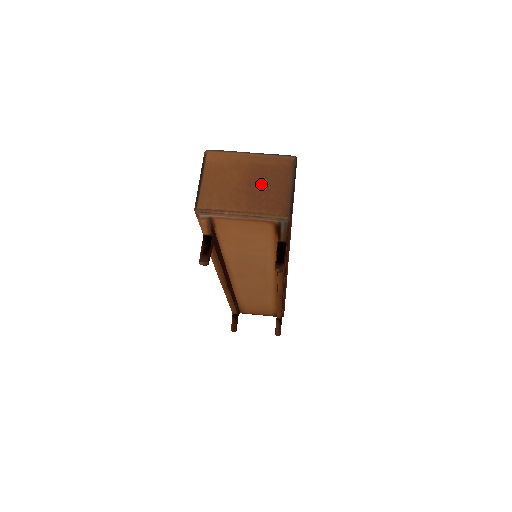
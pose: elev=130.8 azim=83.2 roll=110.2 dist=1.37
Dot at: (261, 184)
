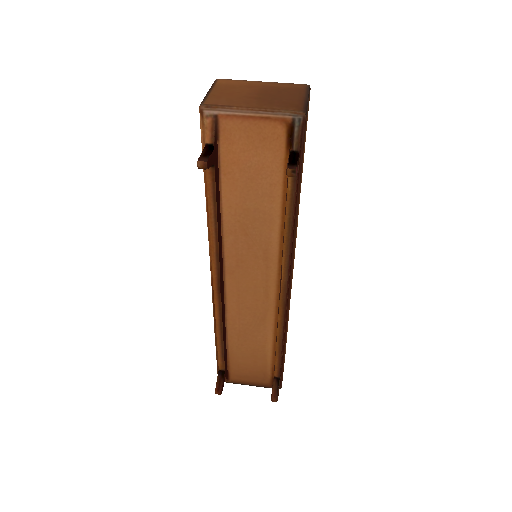
Dot at: (273, 95)
